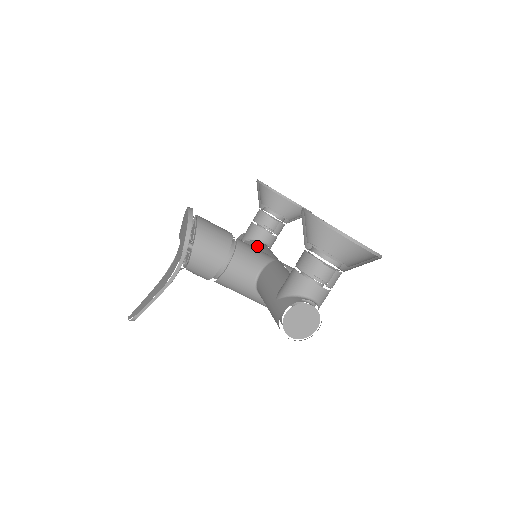
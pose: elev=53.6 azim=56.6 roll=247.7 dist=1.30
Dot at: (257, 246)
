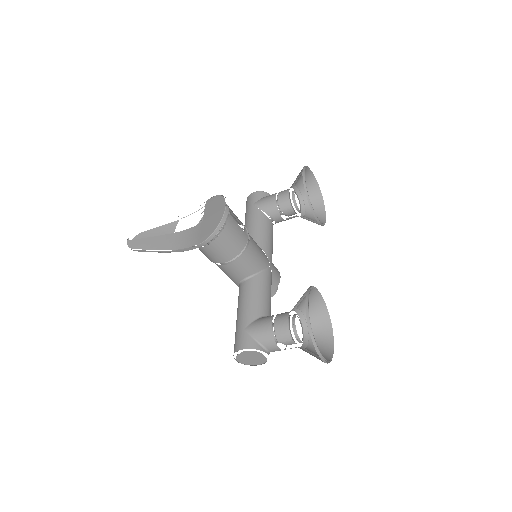
Dot at: (264, 230)
